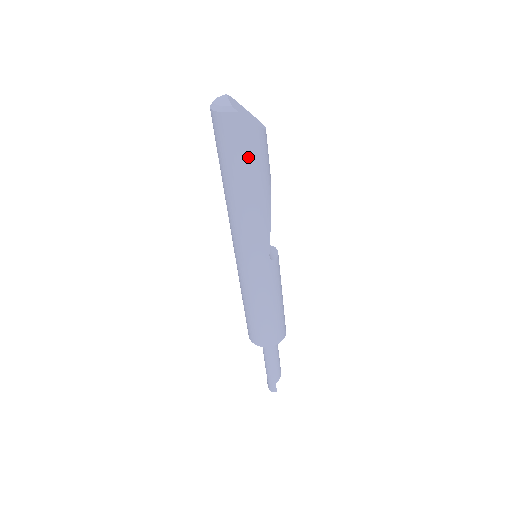
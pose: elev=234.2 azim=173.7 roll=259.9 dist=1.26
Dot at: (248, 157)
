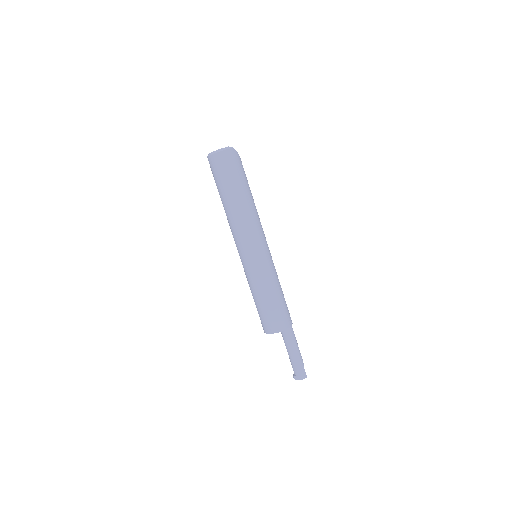
Dot at: (243, 175)
